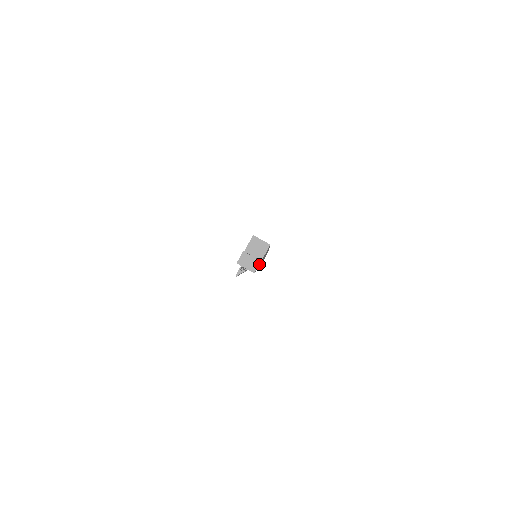
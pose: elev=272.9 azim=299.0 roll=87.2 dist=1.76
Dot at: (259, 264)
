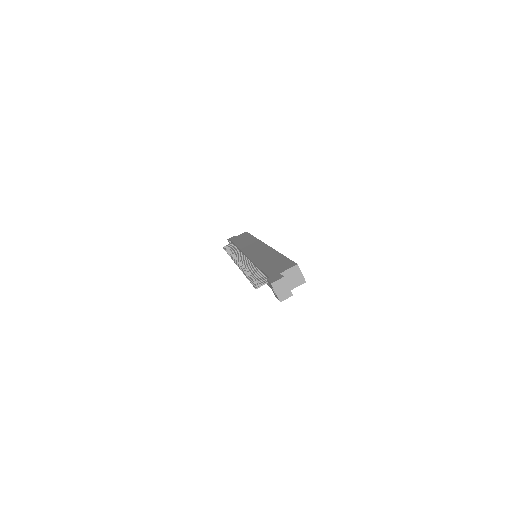
Dot at: occluded
